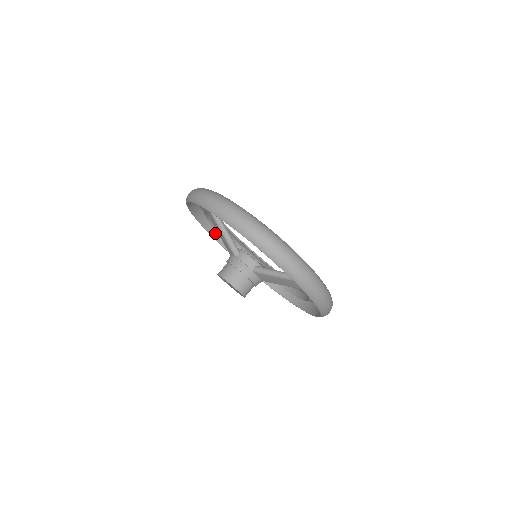
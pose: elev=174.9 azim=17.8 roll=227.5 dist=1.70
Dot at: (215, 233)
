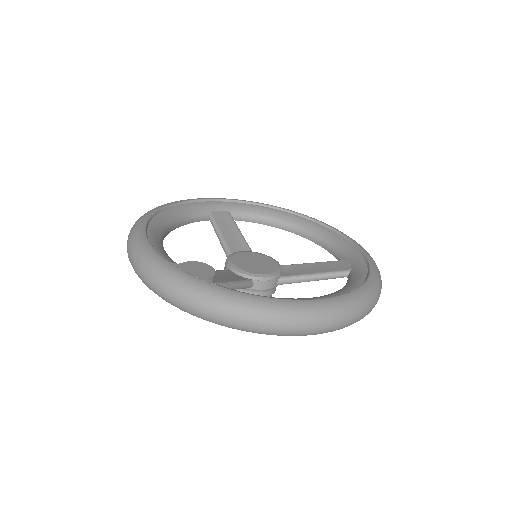
Dot at: occluded
